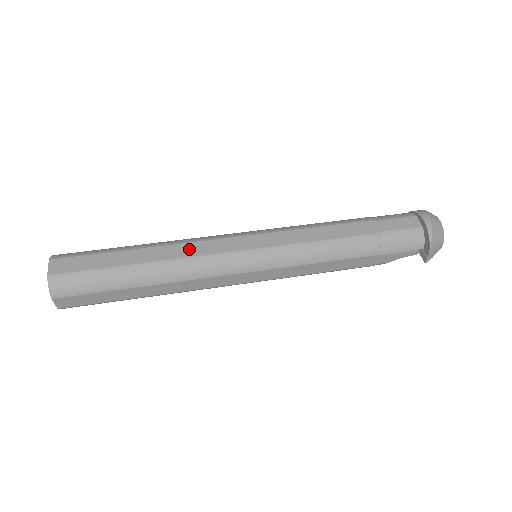
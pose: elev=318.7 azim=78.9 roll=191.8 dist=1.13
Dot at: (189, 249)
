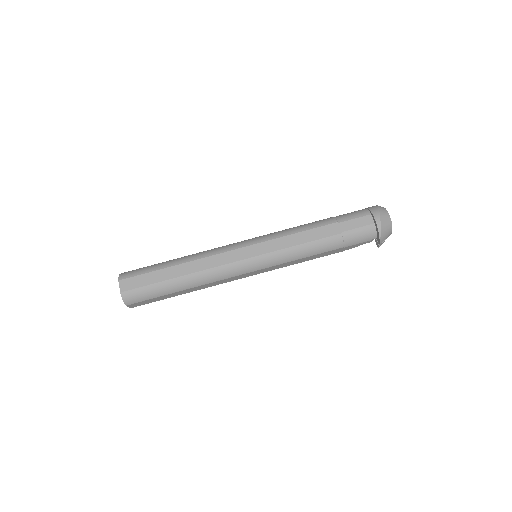
Dot at: (209, 262)
